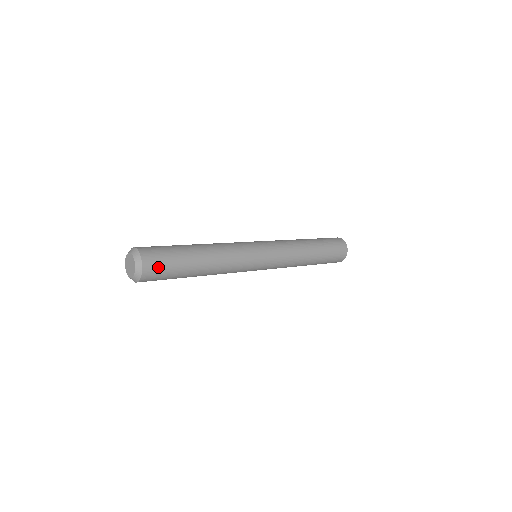
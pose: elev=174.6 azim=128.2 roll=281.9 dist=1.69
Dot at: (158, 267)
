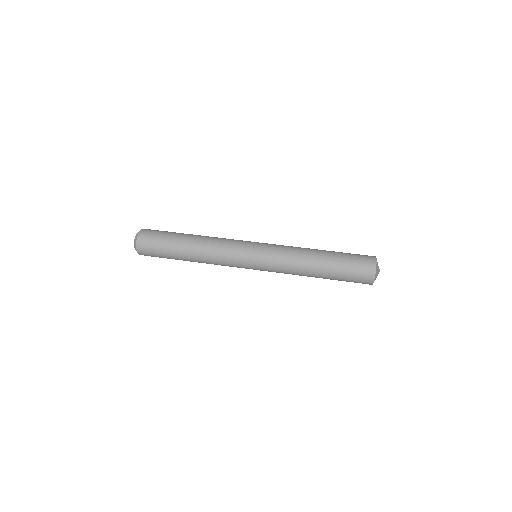
Dot at: (149, 246)
